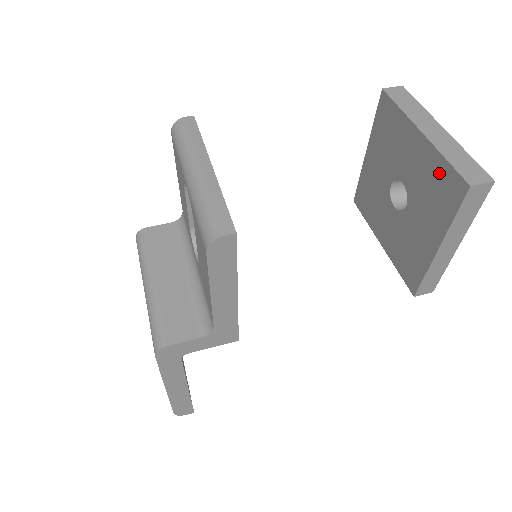
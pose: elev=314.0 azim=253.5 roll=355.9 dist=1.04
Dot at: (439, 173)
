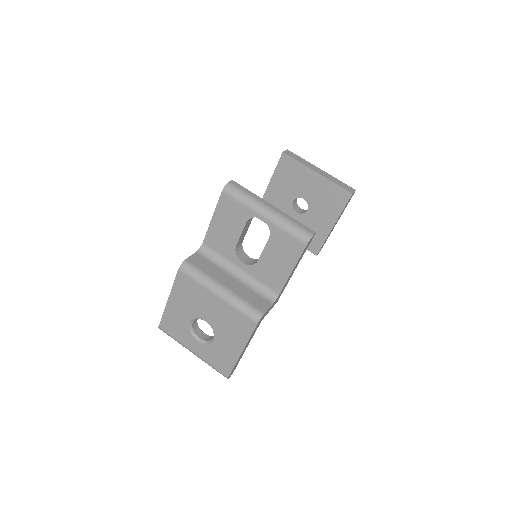
Dot at: (332, 191)
